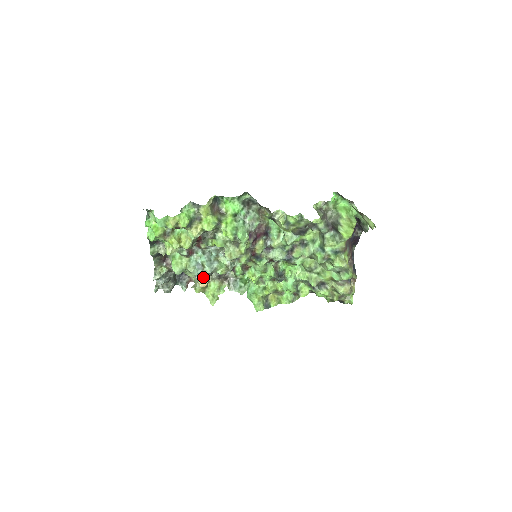
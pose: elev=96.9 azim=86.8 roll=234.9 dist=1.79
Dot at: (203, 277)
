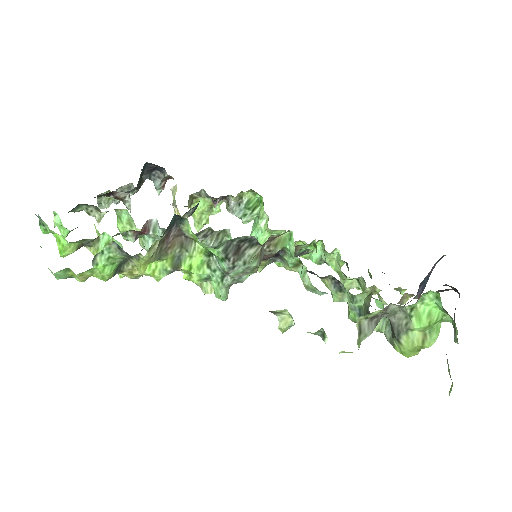
Dot at: occluded
